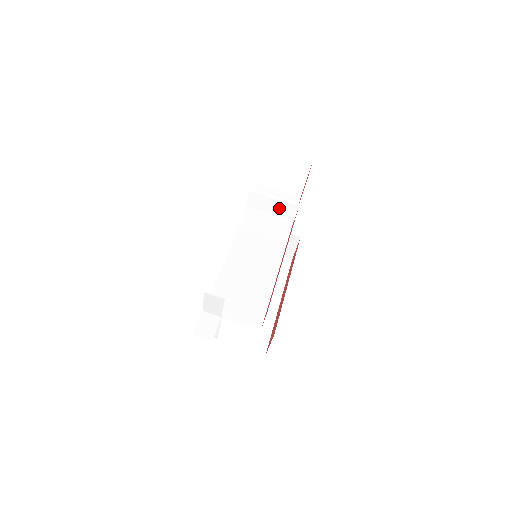
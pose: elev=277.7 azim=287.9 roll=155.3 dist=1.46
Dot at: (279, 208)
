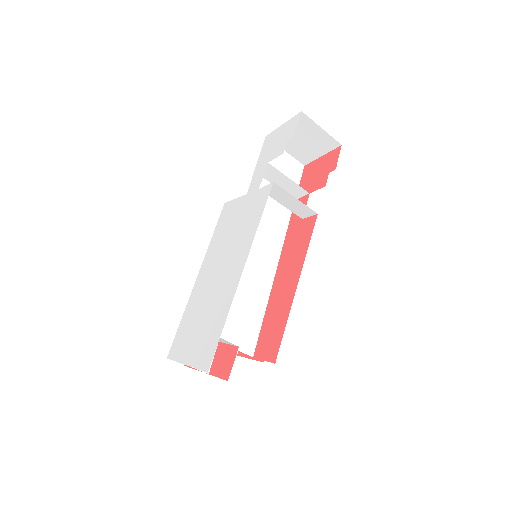
Dot at: (295, 206)
